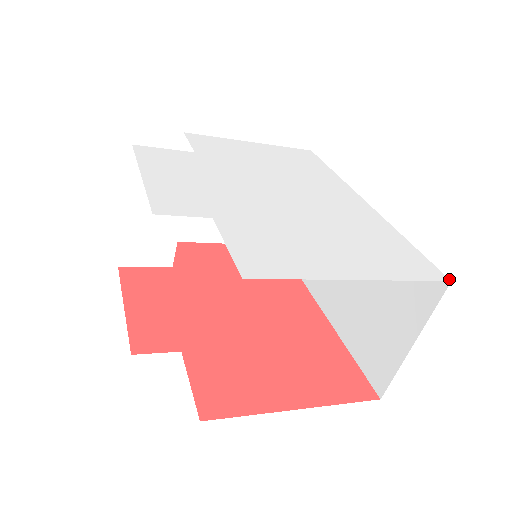
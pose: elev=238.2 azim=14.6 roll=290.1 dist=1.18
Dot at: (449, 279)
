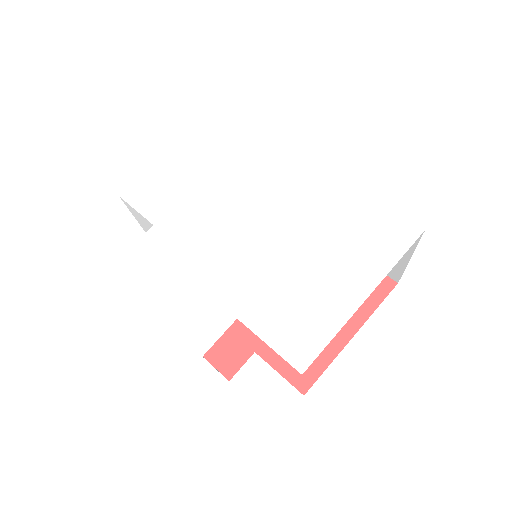
Dot at: (423, 228)
